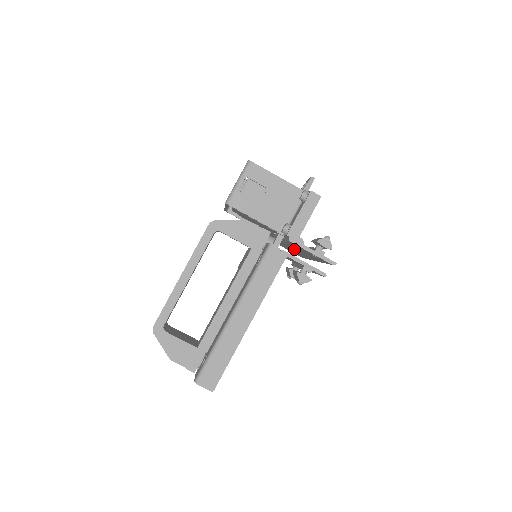
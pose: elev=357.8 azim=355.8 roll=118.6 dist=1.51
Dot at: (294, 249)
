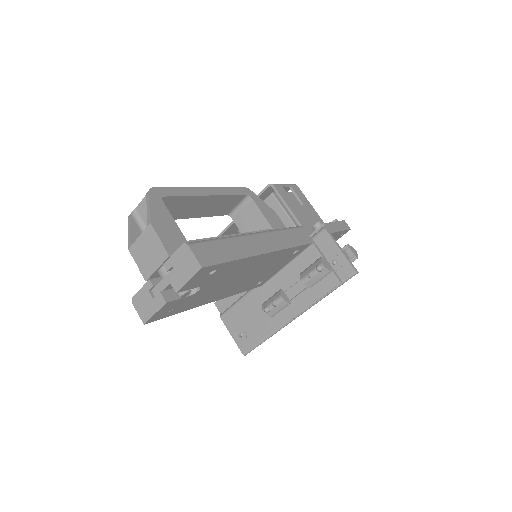
Dot at: occluded
